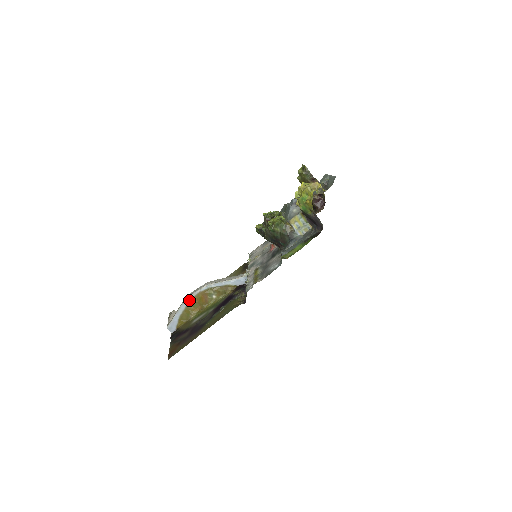
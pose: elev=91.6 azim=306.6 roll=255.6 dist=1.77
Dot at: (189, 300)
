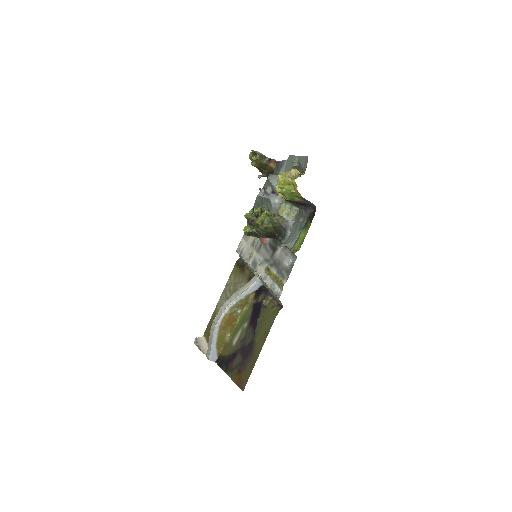
Dot at: (218, 327)
